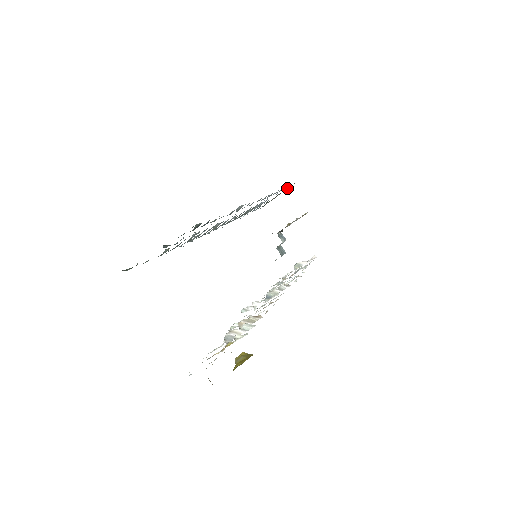
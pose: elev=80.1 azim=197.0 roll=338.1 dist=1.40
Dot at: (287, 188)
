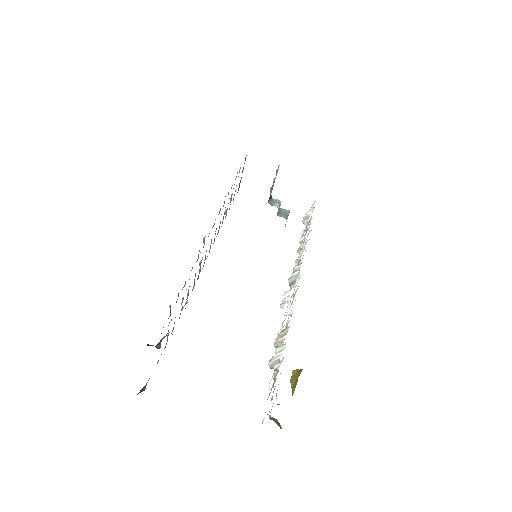
Dot at: (245, 160)
